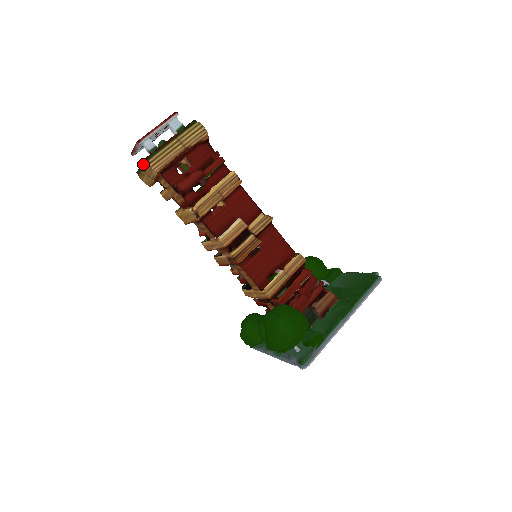
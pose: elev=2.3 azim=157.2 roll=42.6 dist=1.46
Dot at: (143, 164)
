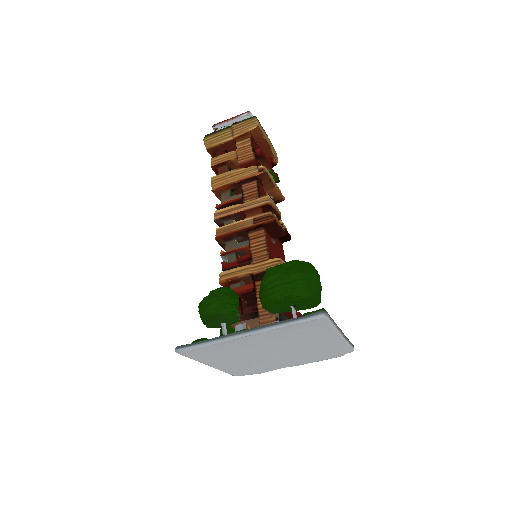
Dot at: (242, 121)
